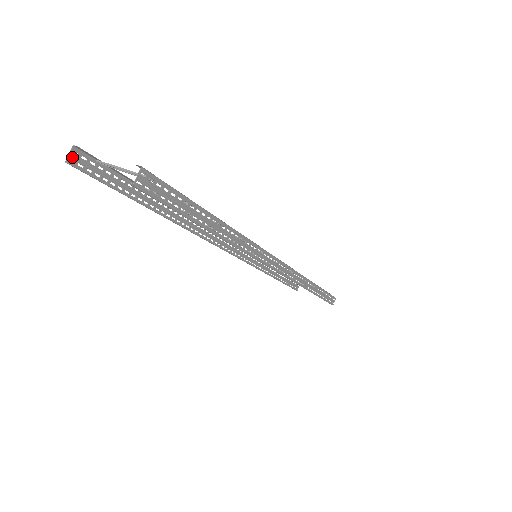
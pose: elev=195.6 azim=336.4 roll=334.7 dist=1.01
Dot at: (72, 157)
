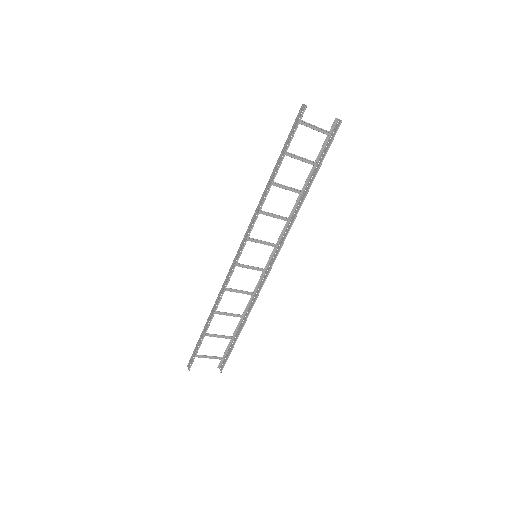
Dot at: (304, 107)
